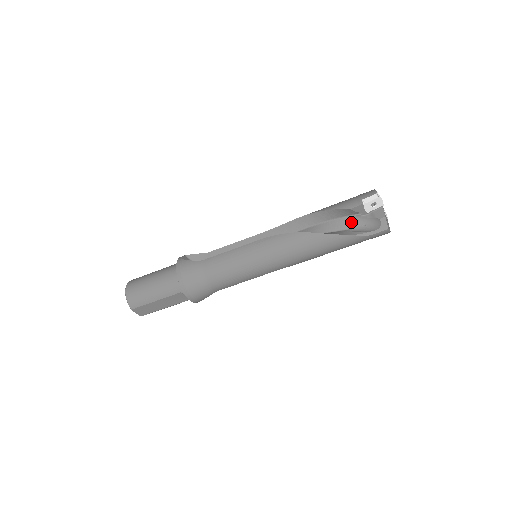
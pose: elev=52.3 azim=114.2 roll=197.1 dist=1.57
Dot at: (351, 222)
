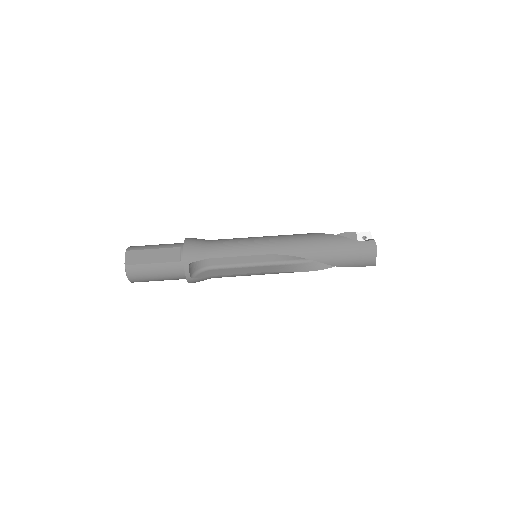
Dot at: occluded
